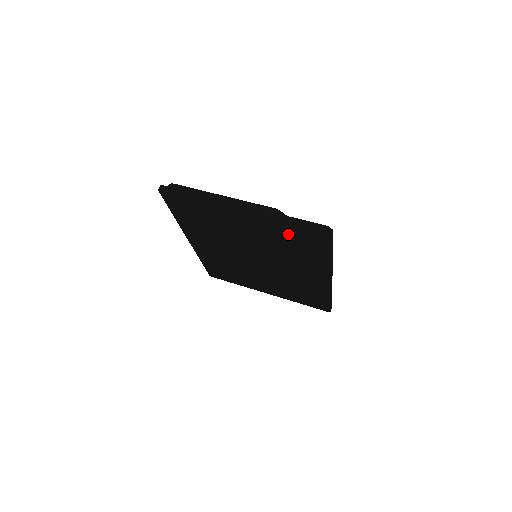
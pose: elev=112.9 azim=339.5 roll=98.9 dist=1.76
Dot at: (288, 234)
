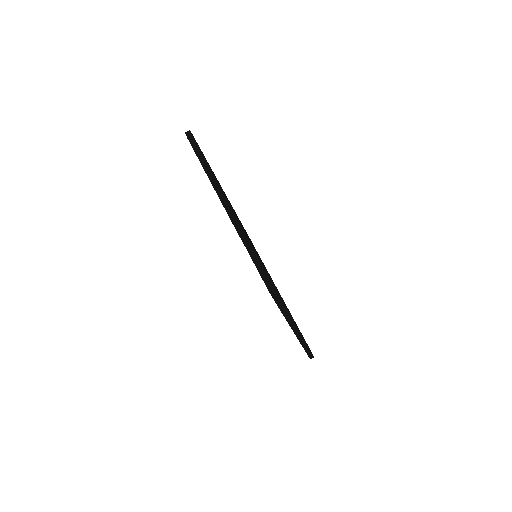
Dot at: occluded
